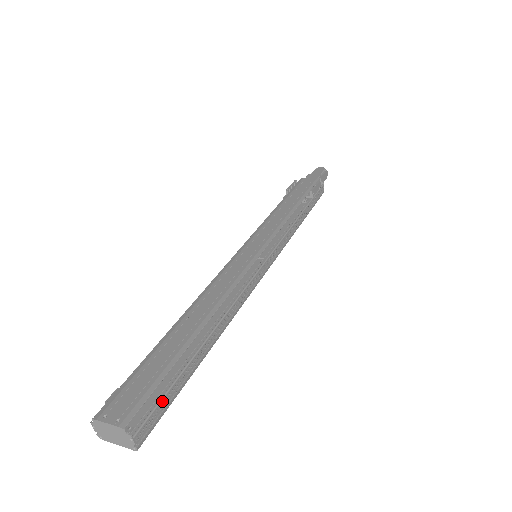
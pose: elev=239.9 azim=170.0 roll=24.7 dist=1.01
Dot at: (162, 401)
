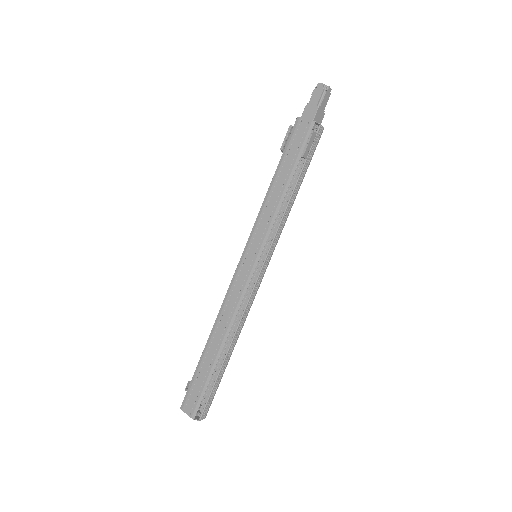
Dot at: (209, 398)
